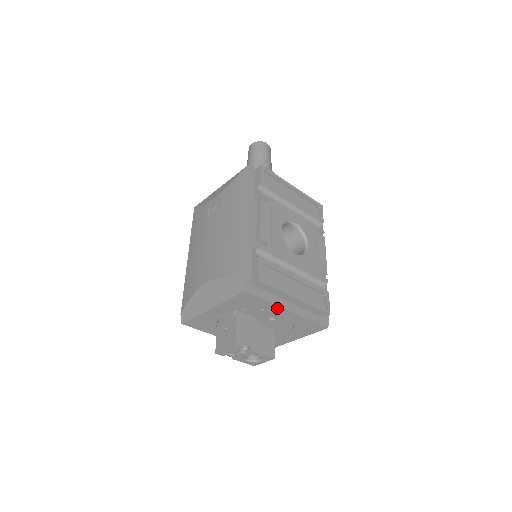
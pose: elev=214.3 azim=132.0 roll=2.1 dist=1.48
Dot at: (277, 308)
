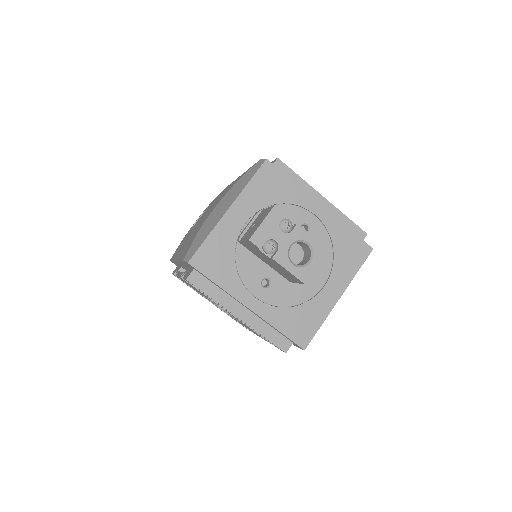
Dot at: (307, 199)
